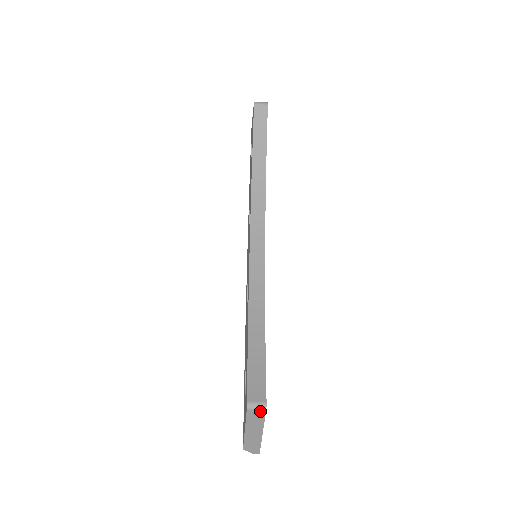
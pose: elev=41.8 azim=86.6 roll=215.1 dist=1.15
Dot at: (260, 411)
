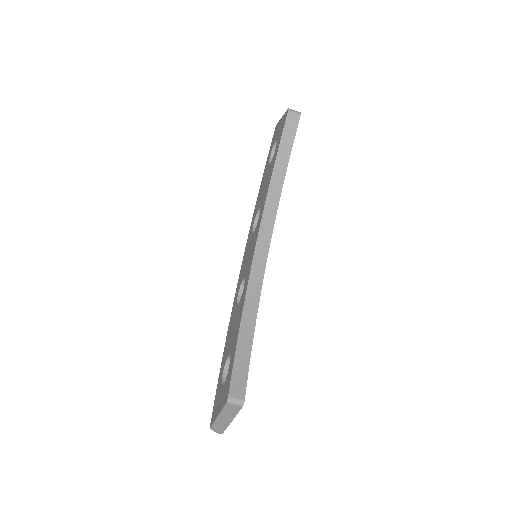
Dot at: (237, 406)
